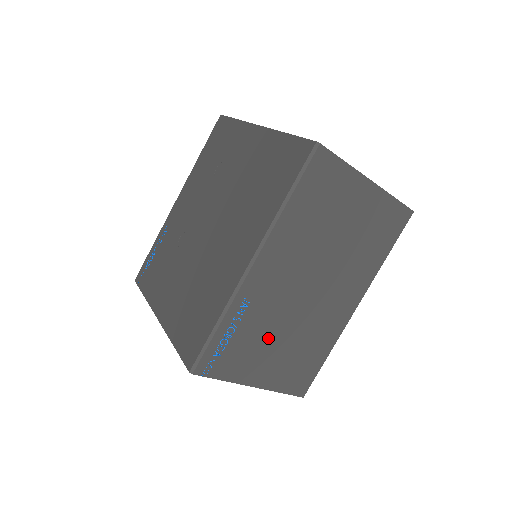
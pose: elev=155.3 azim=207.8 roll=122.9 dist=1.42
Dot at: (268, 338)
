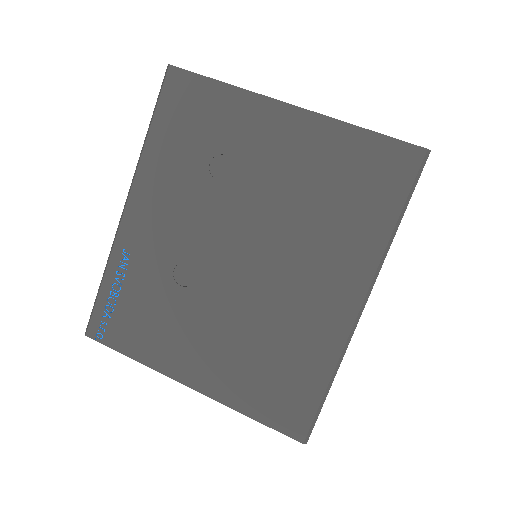
Dot at: occluded
